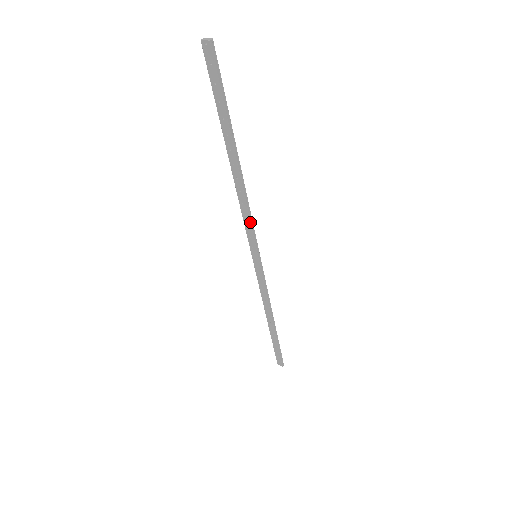
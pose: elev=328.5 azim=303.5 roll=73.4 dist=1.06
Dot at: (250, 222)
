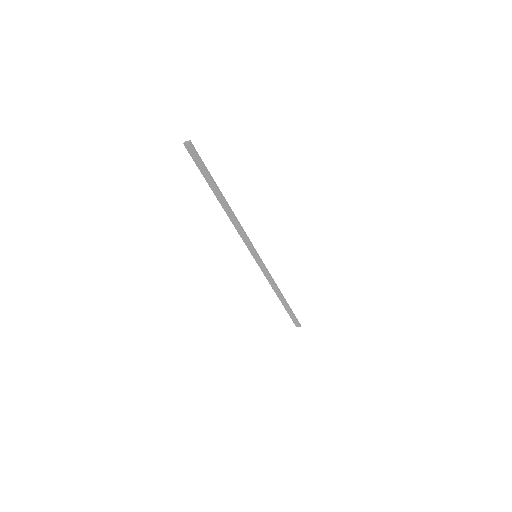
Dot at: (245, 235)
